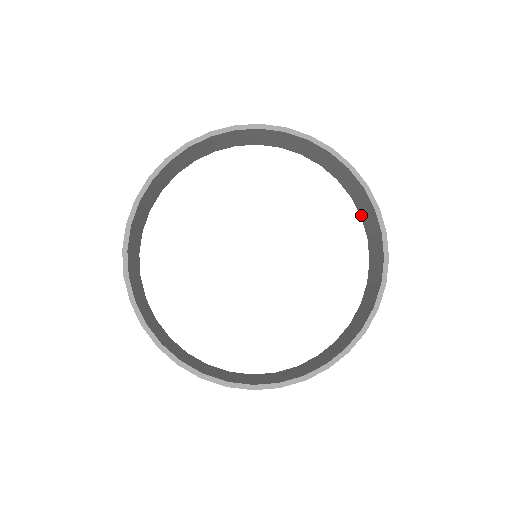
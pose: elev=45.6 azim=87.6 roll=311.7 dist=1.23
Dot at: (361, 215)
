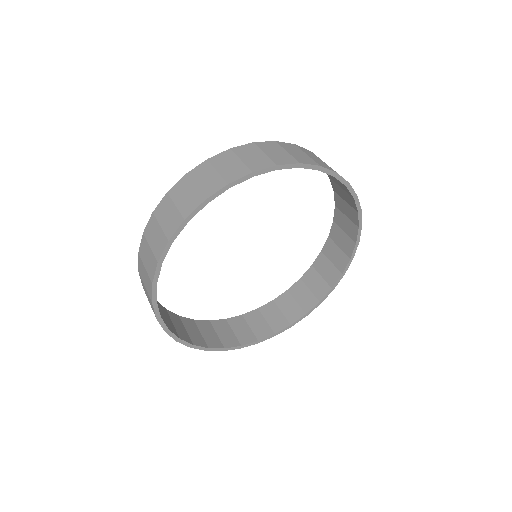
Dot at: (335, 221)
